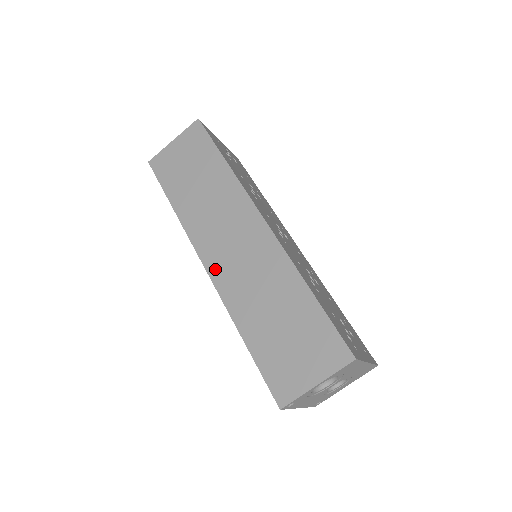
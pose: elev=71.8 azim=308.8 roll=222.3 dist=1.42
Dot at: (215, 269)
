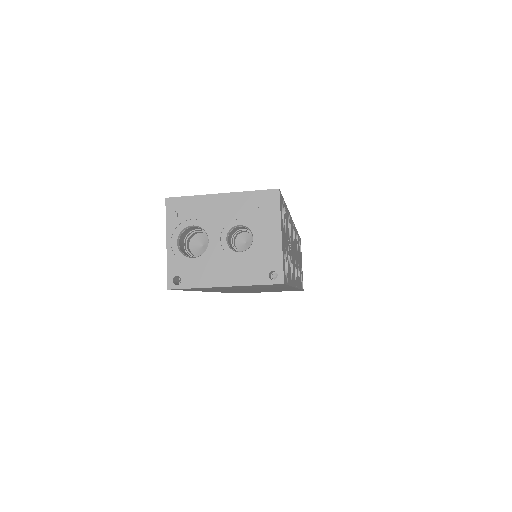
Dot at: occluded
